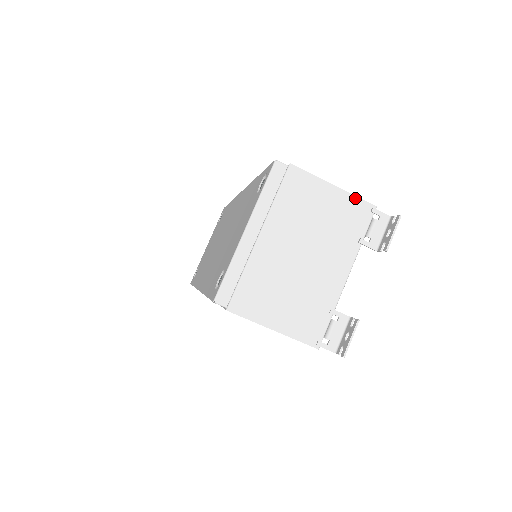
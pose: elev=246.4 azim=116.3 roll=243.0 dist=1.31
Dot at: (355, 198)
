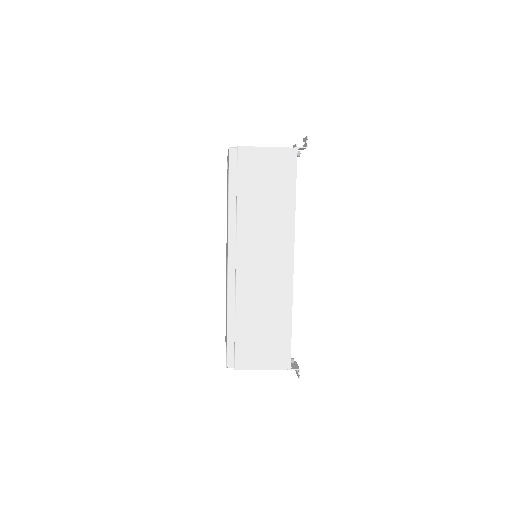
Dot at: (276, 369)
